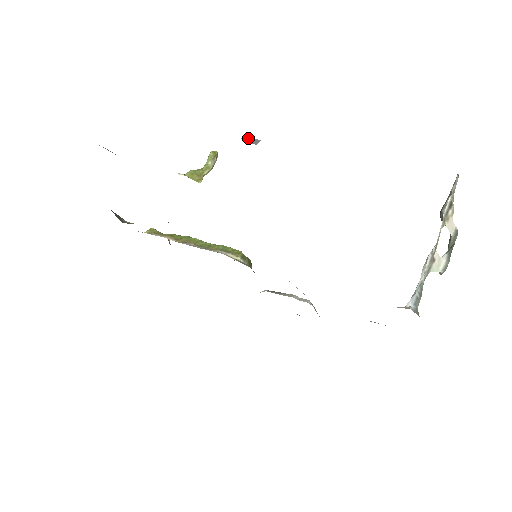
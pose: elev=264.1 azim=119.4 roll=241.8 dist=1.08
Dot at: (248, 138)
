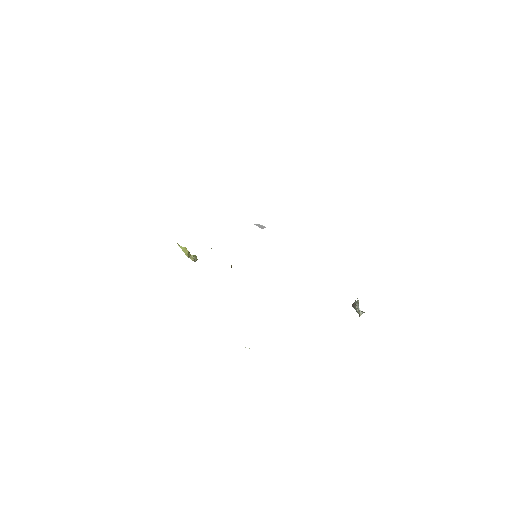
Dot at: (259, 224)
